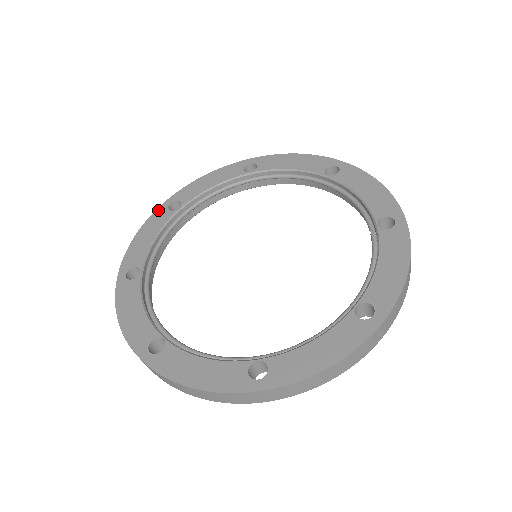
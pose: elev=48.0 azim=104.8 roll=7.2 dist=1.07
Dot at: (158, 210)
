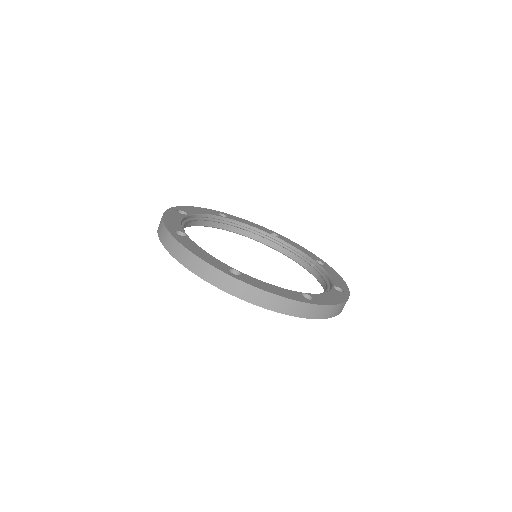
Dot at: (170, 209)
